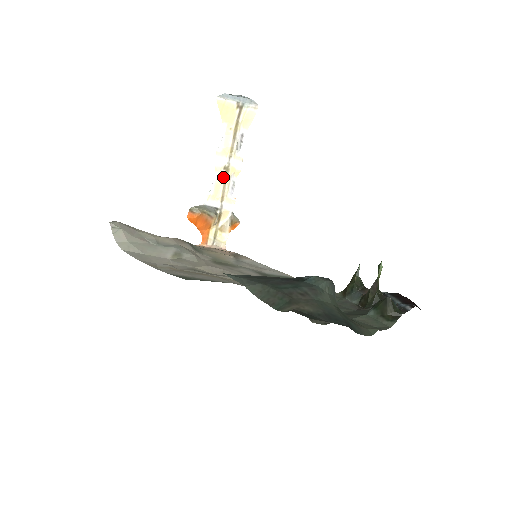
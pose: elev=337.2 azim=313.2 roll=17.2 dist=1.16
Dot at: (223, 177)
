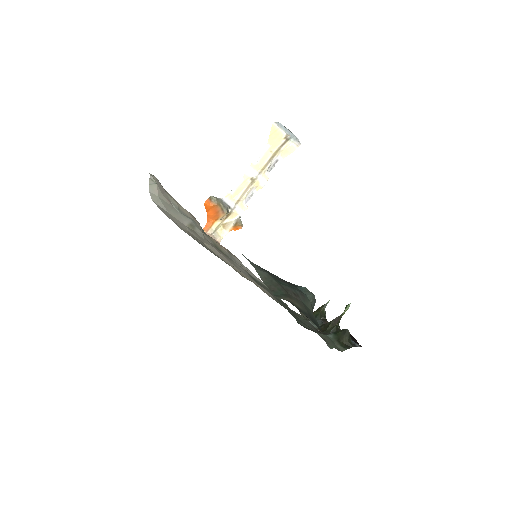
Dot at: (247, 185)
